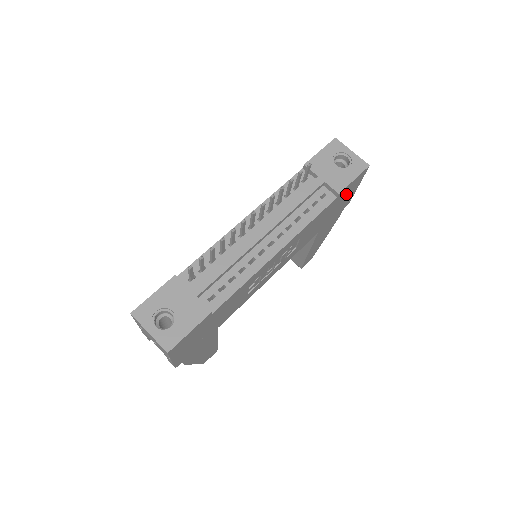
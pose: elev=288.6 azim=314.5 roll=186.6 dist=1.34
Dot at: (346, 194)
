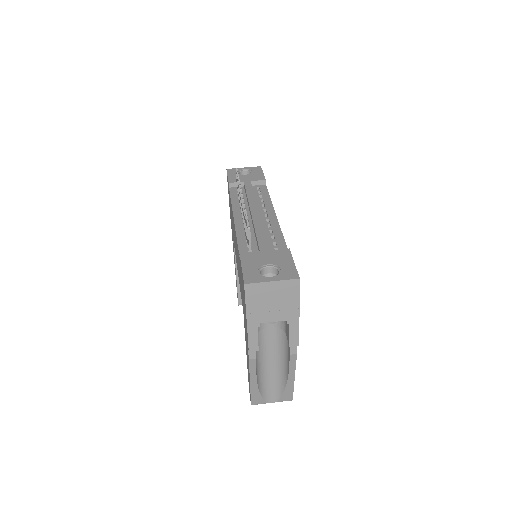
Dot at: occluded
